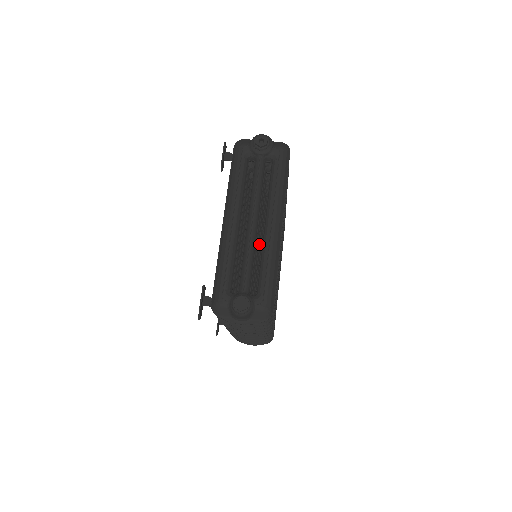
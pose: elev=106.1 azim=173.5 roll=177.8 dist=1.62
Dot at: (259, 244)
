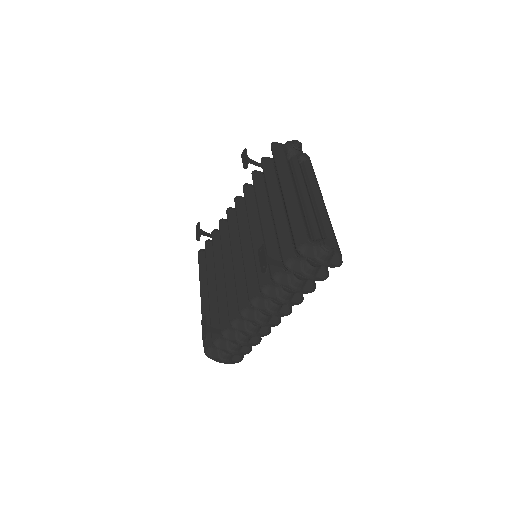
Dot at: occluded
